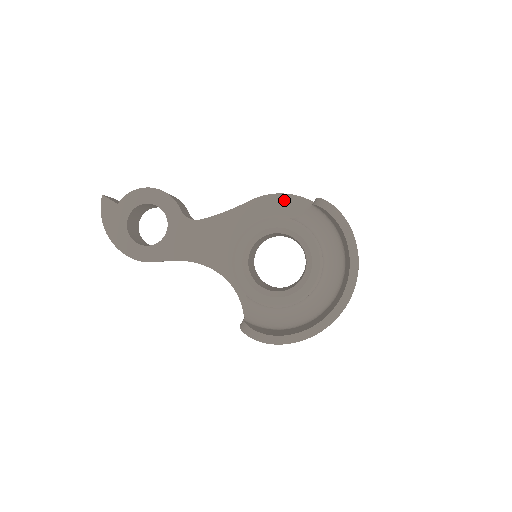
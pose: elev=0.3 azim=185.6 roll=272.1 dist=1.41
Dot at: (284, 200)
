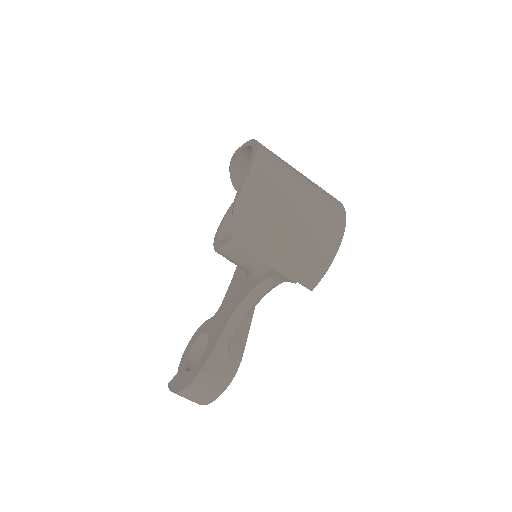
Dot at: occluded
